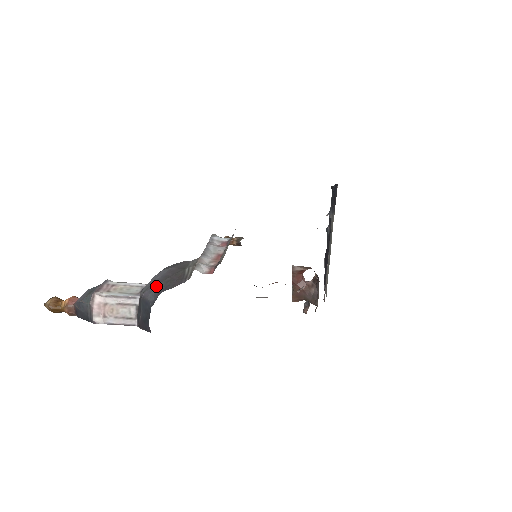
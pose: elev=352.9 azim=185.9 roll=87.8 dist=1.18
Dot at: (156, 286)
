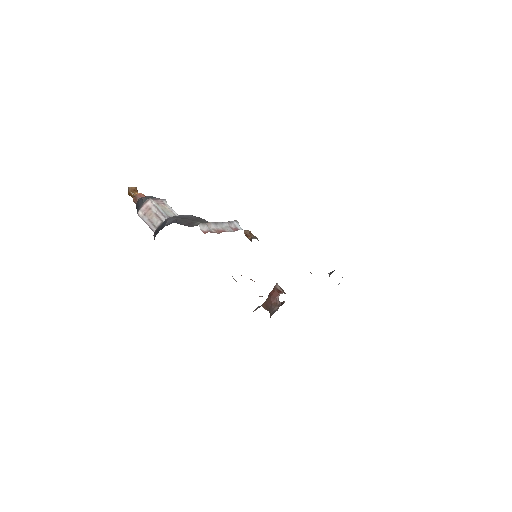
Dot at: (177, 218)
